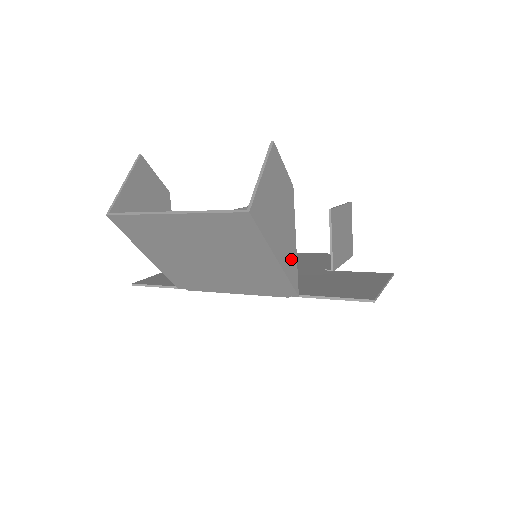
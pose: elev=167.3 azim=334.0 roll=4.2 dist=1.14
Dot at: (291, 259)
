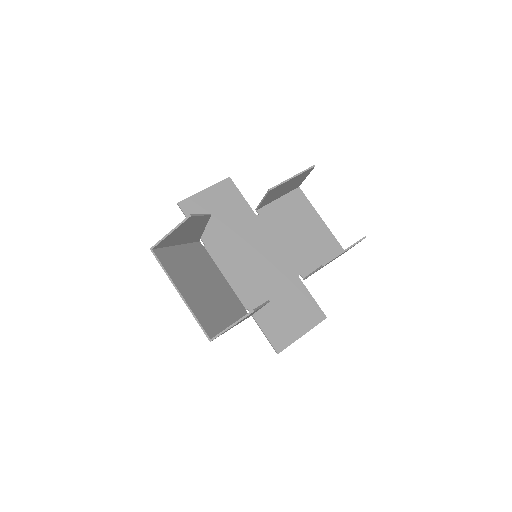
Dot at: occluded
